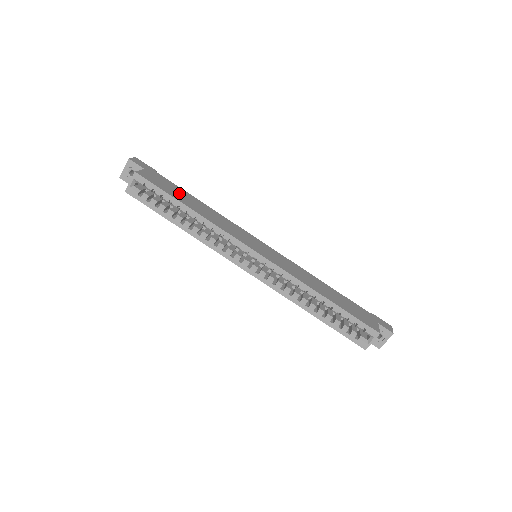
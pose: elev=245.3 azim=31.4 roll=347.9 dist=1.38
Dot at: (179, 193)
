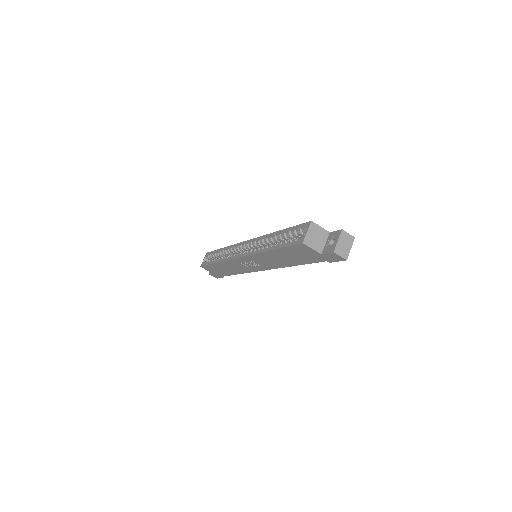
Dot at: occluded
